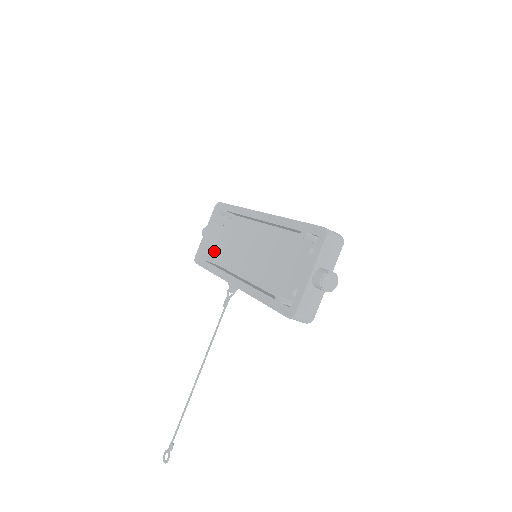
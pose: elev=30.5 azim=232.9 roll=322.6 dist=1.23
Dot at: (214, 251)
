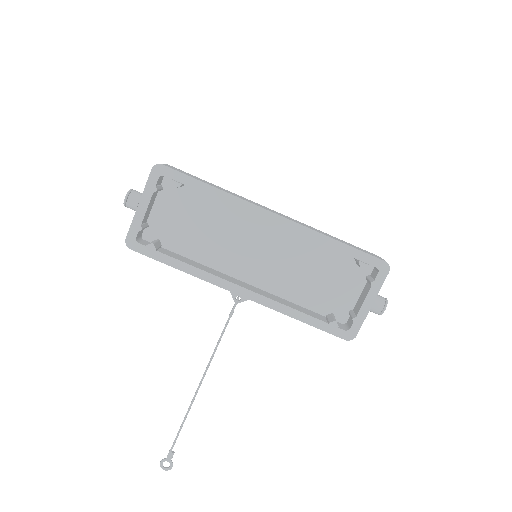
Dot at: (148, 226)
